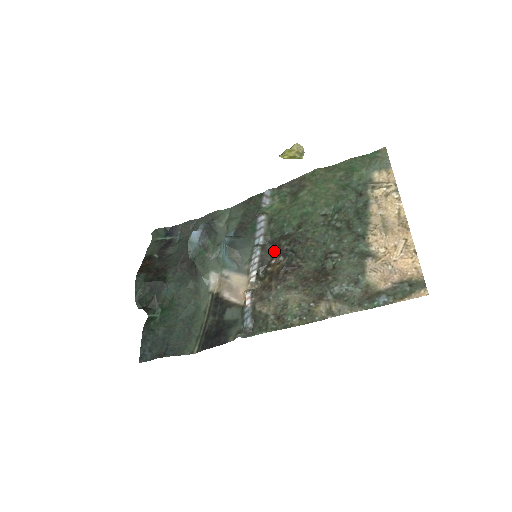
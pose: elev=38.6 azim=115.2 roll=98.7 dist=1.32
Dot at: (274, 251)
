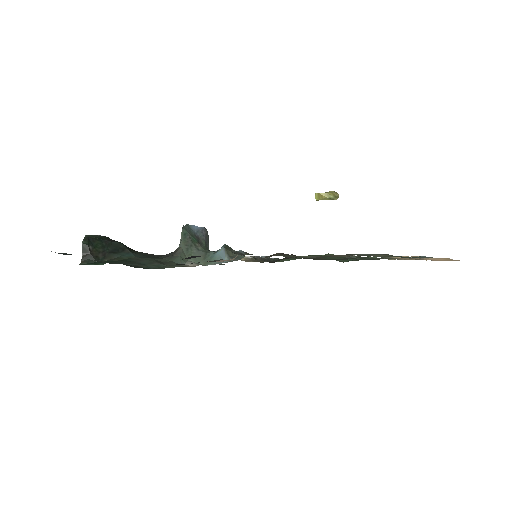
Dot at: occluded
